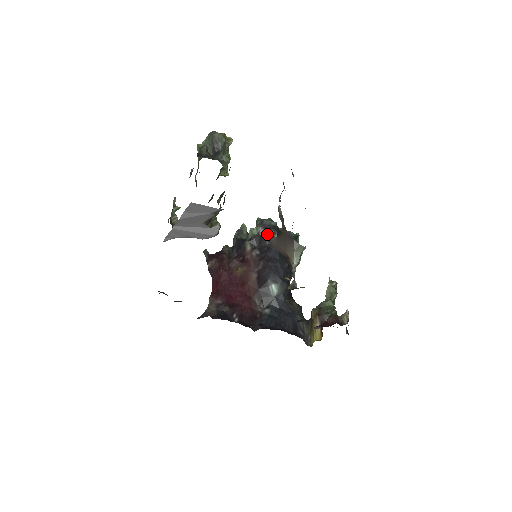
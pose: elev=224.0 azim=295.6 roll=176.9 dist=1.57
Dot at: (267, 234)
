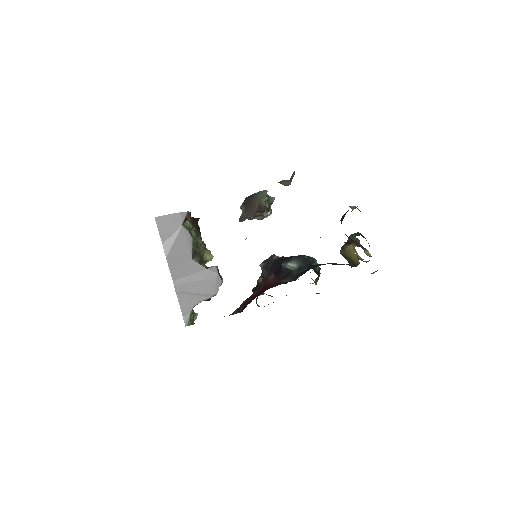
Dot at: (268, 261)
